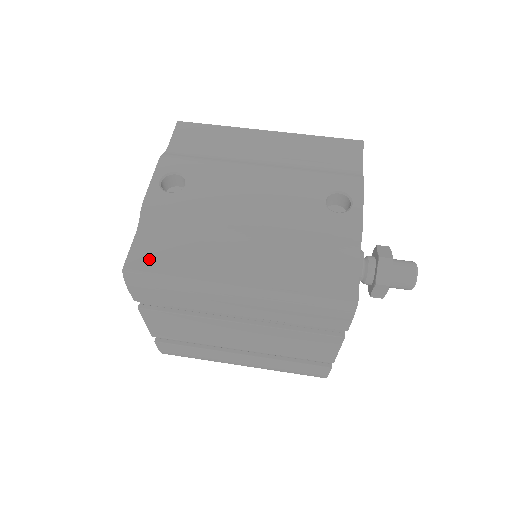
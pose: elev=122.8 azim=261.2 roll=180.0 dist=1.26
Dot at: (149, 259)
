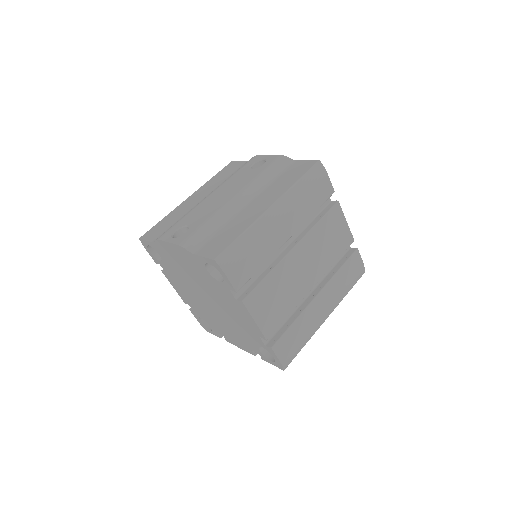
Dot at: (219, 247)
